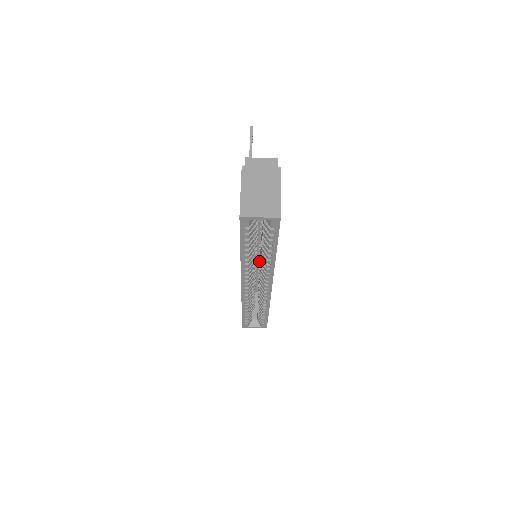
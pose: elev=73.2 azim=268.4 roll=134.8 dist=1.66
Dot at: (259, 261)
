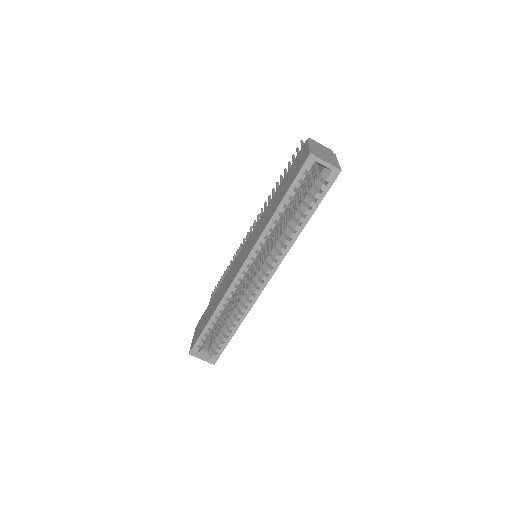
Dot at: occluded
